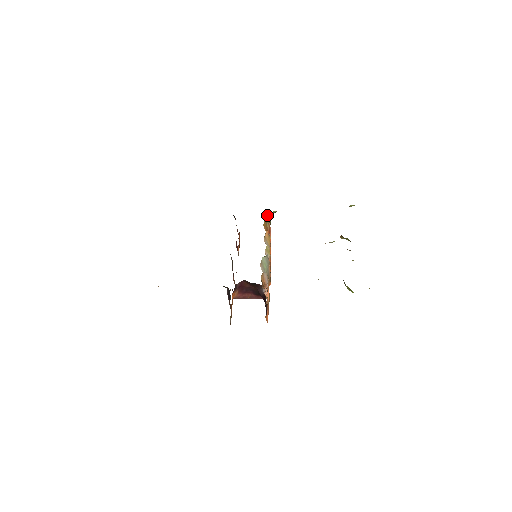
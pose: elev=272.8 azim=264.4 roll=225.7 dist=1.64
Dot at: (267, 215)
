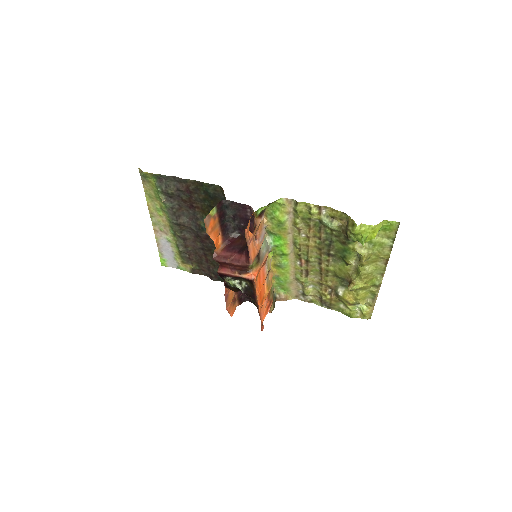
Dot at: (274, 296)
